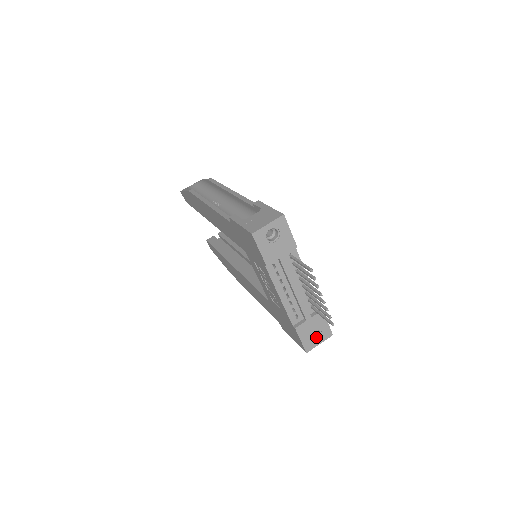
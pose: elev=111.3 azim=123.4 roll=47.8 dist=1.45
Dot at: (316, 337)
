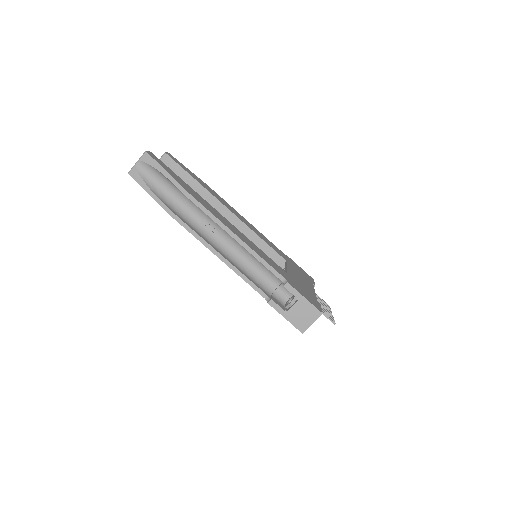
Dot at: occluded
